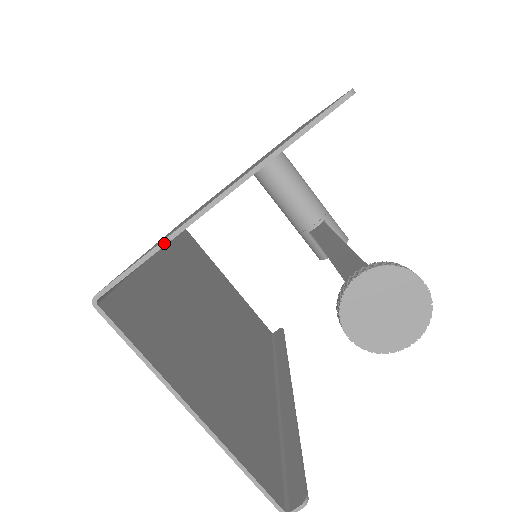
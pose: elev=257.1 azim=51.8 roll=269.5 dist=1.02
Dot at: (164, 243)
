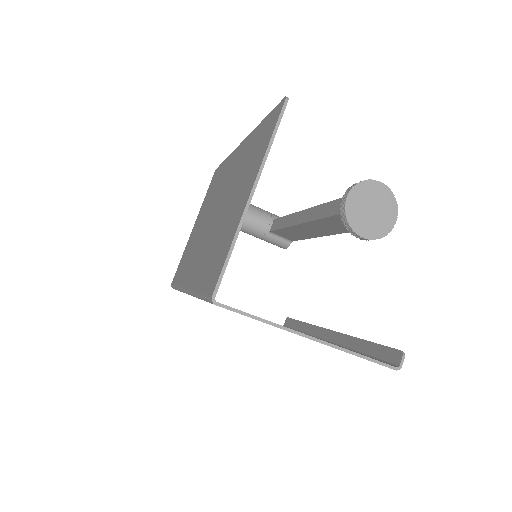
Dot at: (236, 238)
